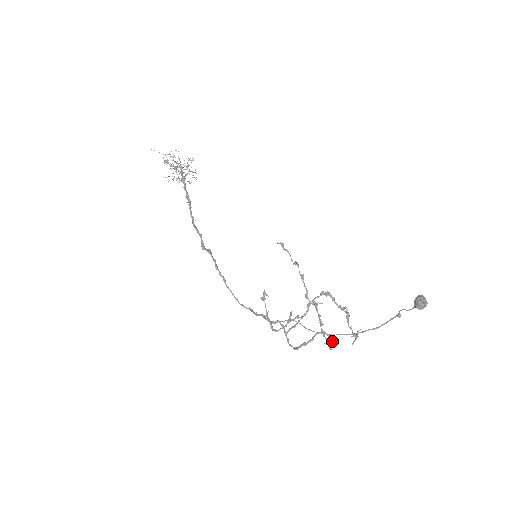
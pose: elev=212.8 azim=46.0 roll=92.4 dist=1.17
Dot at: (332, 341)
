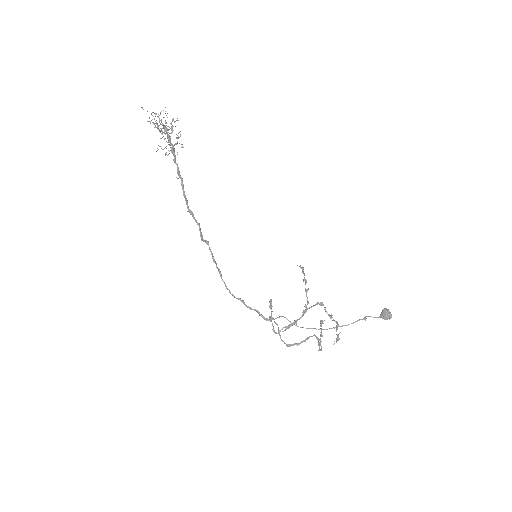
Dot at: (319, 342)
